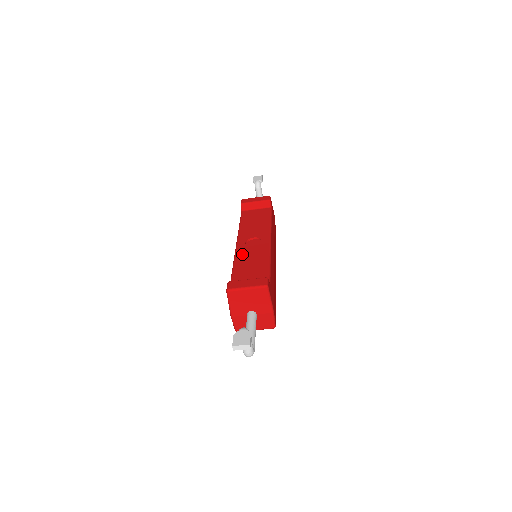
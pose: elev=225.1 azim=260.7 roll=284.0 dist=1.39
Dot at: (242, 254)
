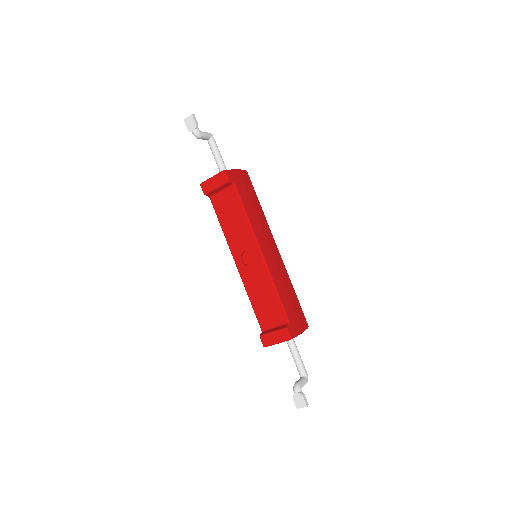
Dot at: (248, 282)
